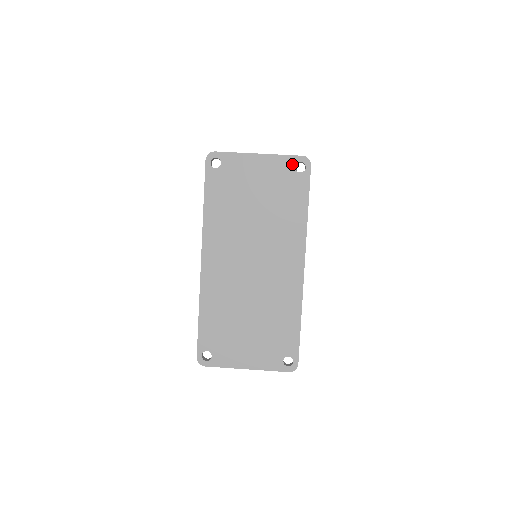
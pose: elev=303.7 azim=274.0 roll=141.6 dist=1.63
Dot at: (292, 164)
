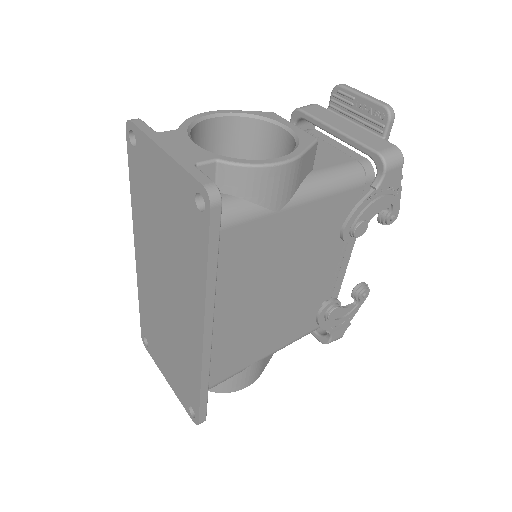
Dot at: (192, 190)
